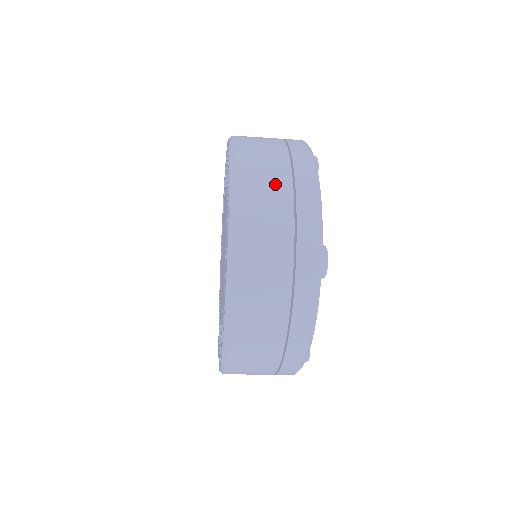
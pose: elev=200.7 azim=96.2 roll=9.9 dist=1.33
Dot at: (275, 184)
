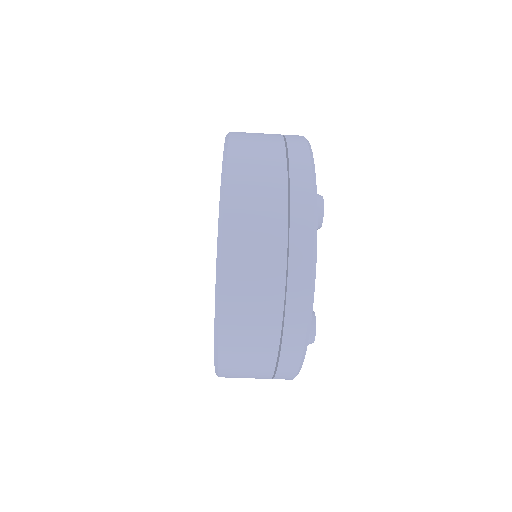
Dot at: (268, 143)
